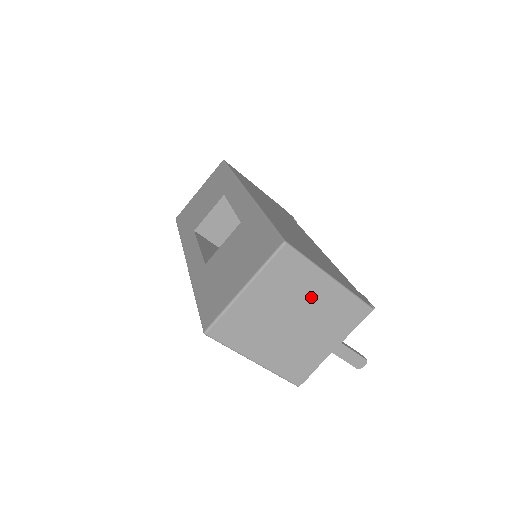
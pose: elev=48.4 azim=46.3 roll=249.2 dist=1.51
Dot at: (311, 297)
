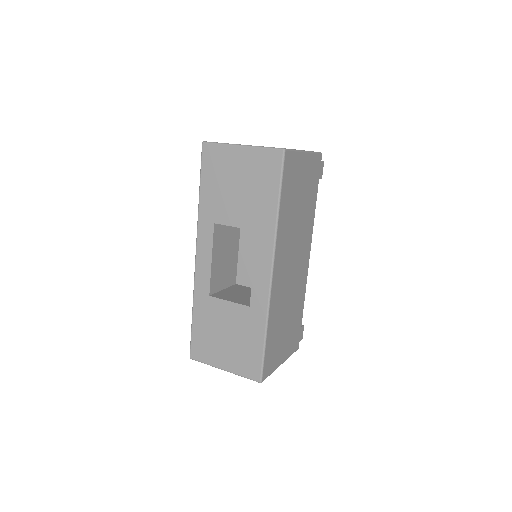
Dot at: occluded
